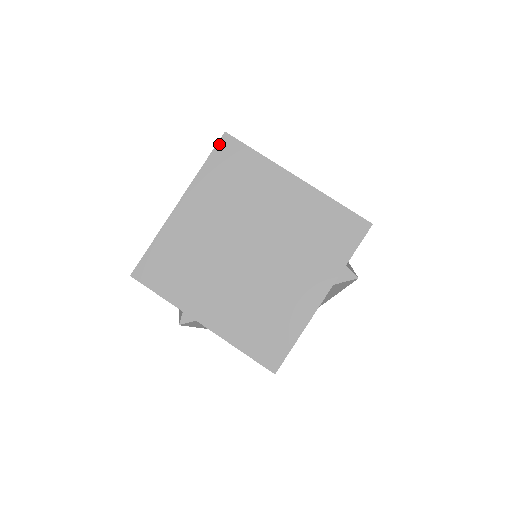
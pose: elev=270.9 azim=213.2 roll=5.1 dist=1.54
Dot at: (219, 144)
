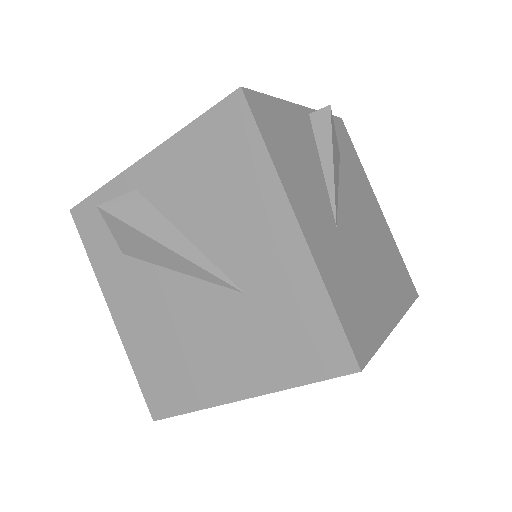
Dot at: occluded
